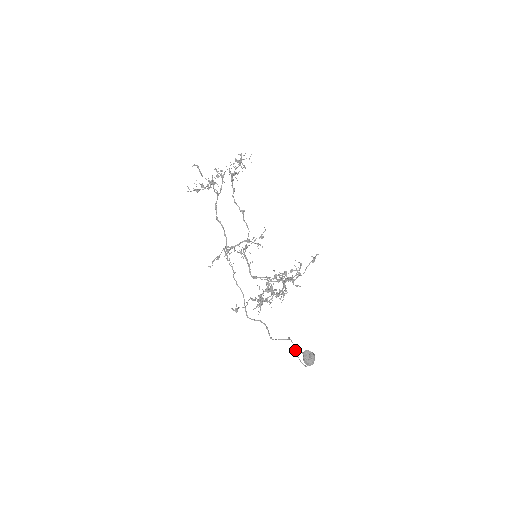
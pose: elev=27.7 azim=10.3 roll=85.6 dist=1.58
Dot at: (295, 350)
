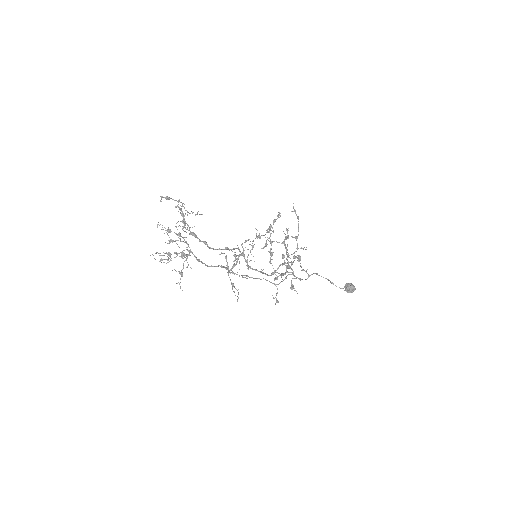
Dot at: occluded
